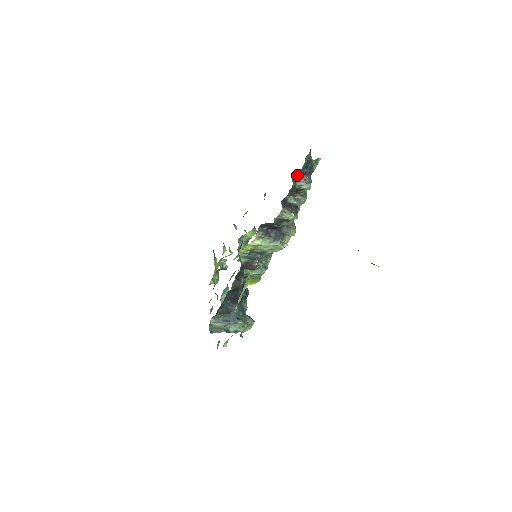
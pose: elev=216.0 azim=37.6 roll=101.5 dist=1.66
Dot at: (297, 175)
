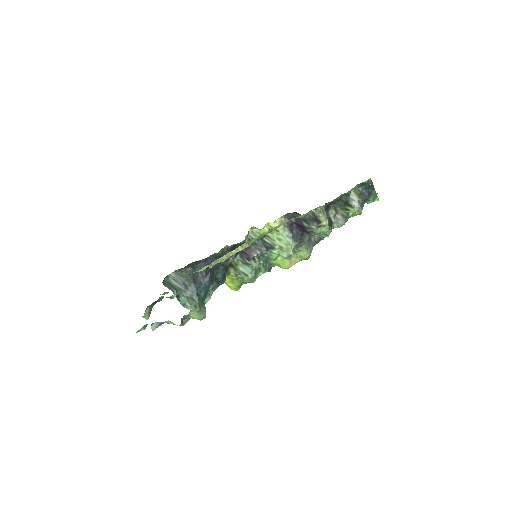
Dot at: (356, 188)
